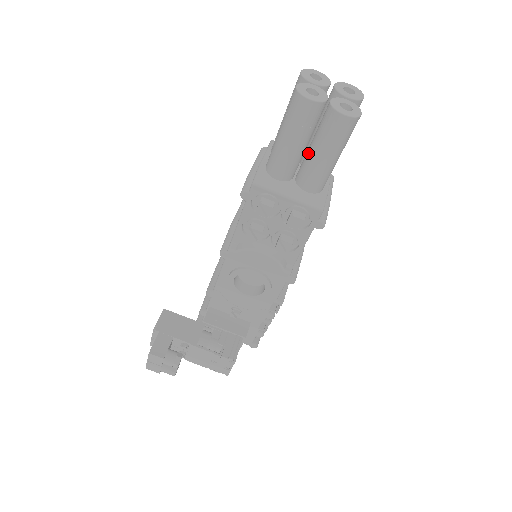
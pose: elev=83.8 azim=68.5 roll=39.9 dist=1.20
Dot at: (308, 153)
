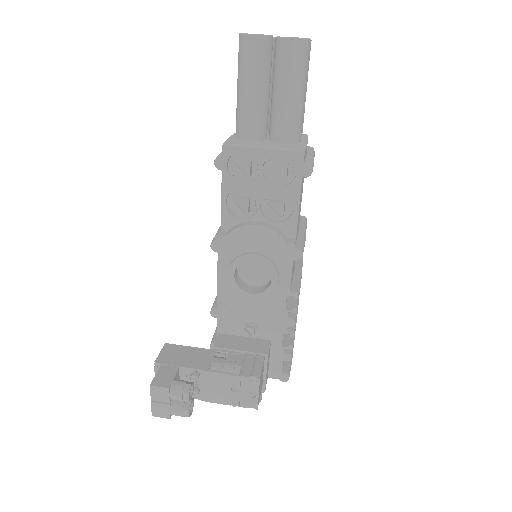
Dot at: (272, 101)
